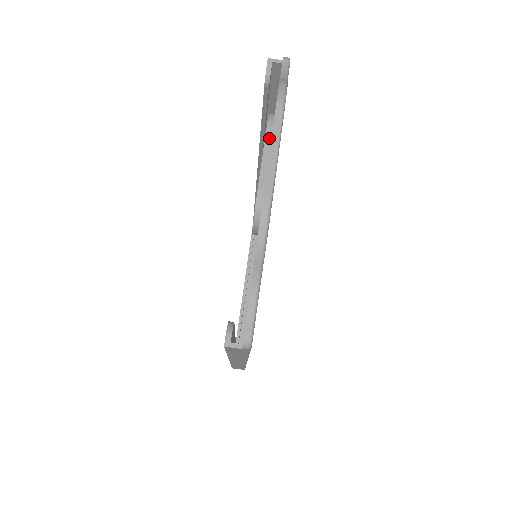
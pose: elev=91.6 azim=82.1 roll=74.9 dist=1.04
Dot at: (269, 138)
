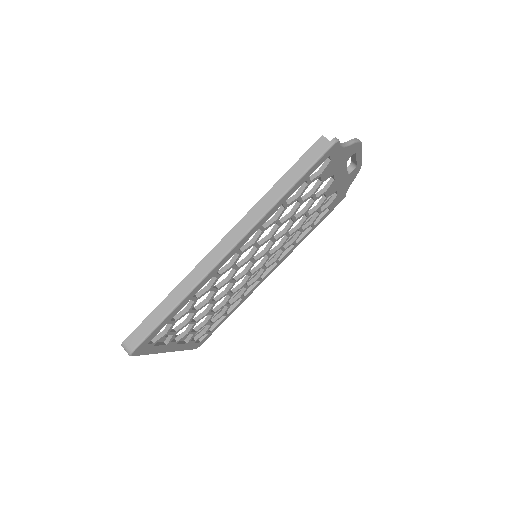
Dot at: occluded
